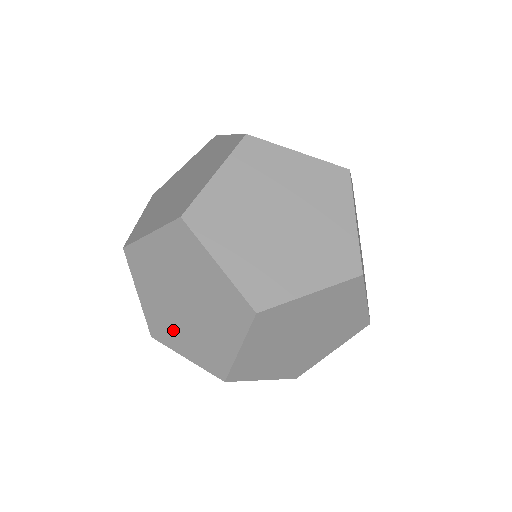
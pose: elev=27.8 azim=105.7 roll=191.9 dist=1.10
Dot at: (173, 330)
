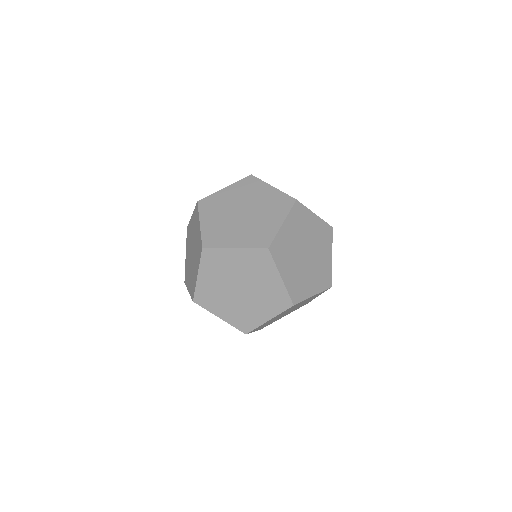
Dot at: occluded
